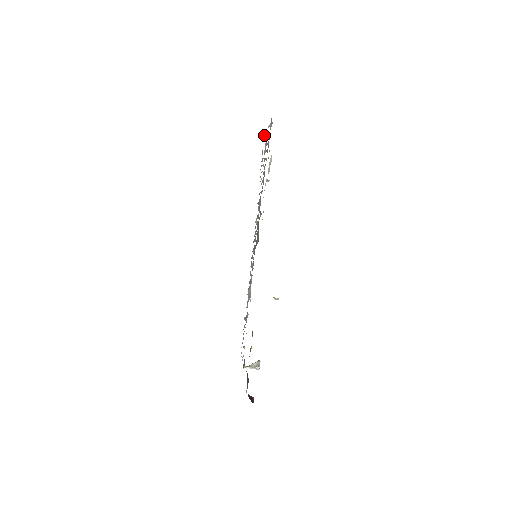
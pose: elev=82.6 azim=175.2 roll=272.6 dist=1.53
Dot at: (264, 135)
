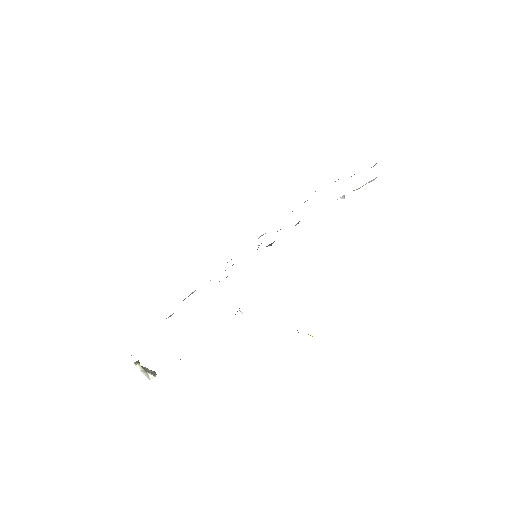
Dot at: occluded
